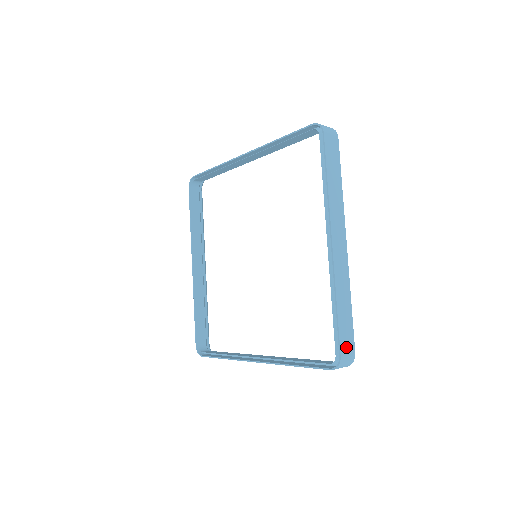
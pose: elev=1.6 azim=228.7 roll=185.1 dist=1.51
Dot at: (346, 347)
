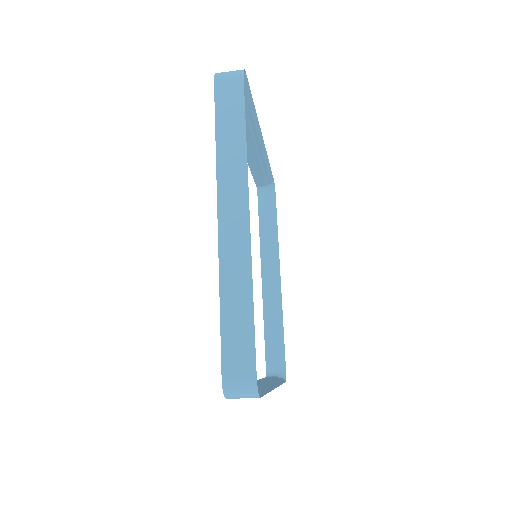
Dot at: (236, 365)
